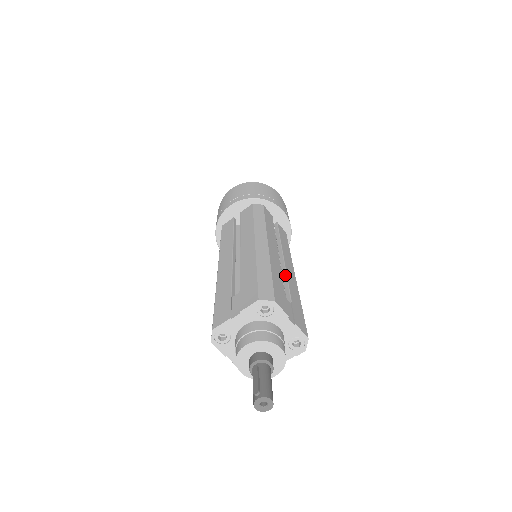
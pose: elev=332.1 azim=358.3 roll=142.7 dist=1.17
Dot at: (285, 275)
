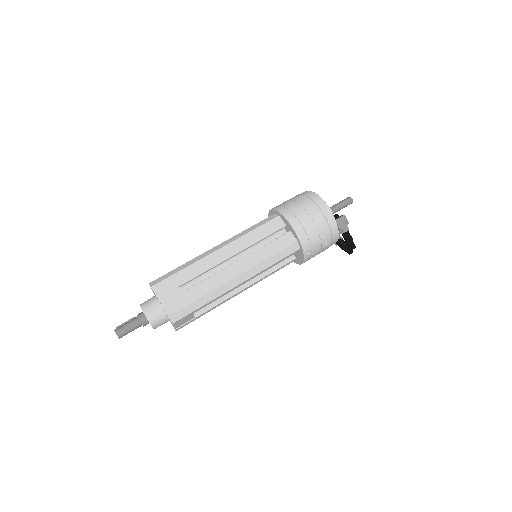
Dot at: (213, 275)
